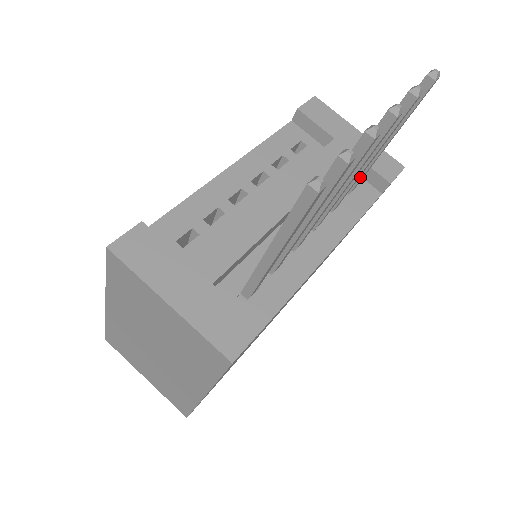
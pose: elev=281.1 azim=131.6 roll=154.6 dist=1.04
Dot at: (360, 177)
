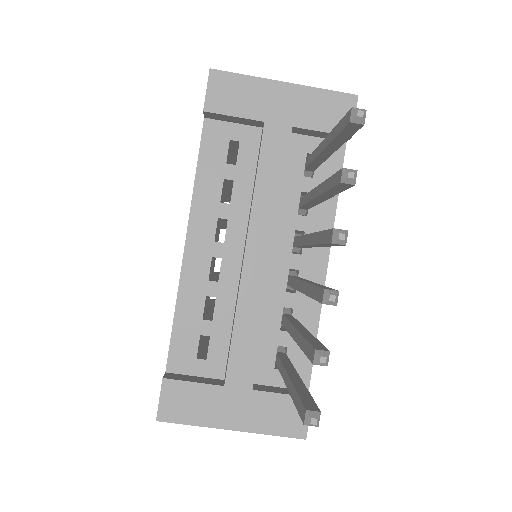
Dot at: (317, 165)
